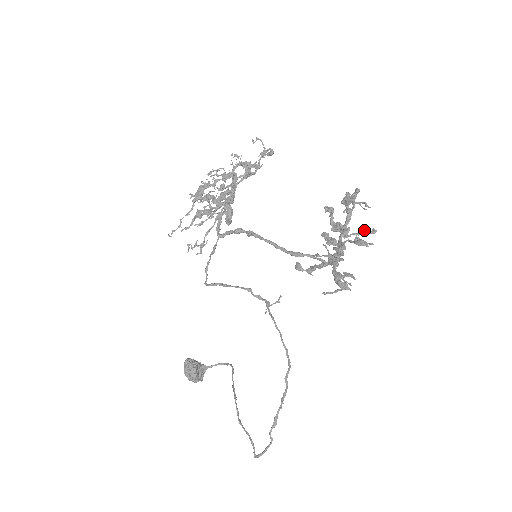
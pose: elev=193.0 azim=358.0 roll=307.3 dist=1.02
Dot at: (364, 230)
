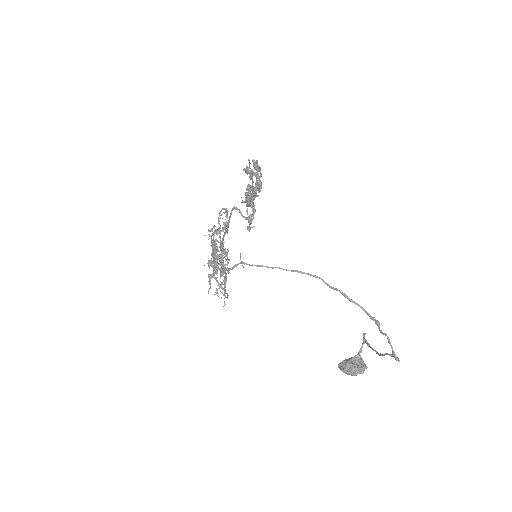
Dot at: (255, 169)
